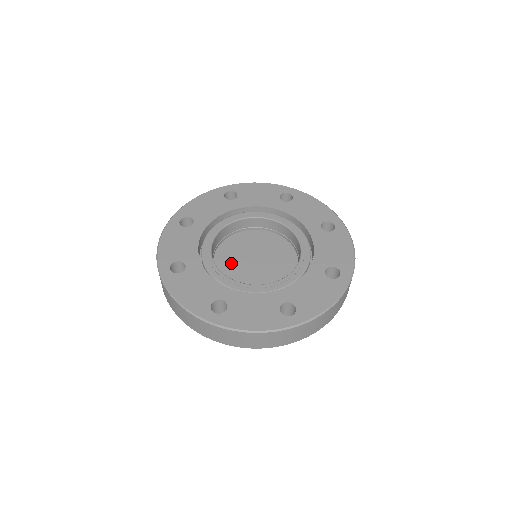
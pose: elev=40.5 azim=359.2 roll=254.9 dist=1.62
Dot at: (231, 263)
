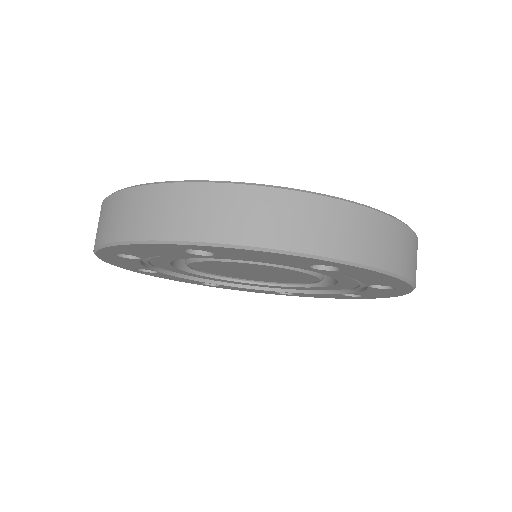
Dot at: occluded
